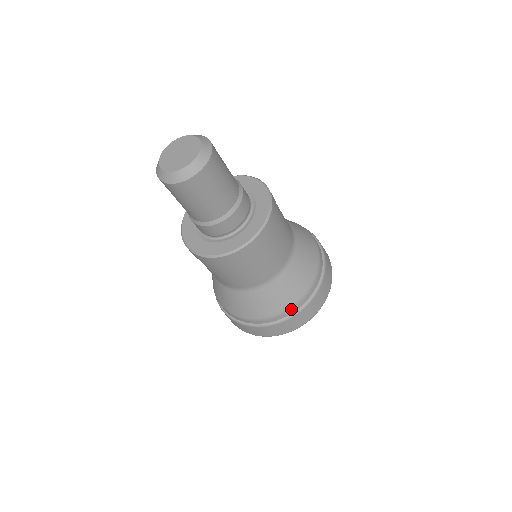
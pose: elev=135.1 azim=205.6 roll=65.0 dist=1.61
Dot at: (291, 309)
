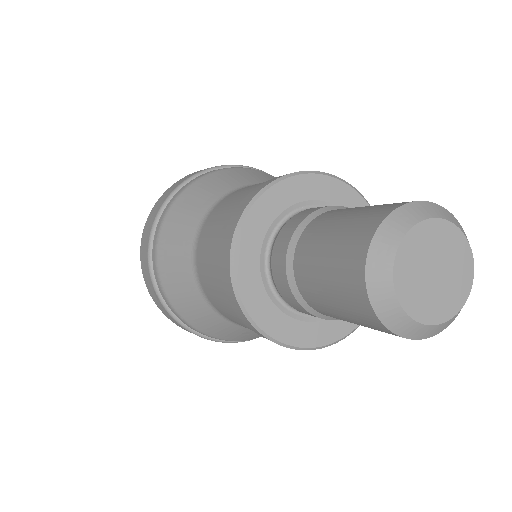
Dot at: (237, 340)
